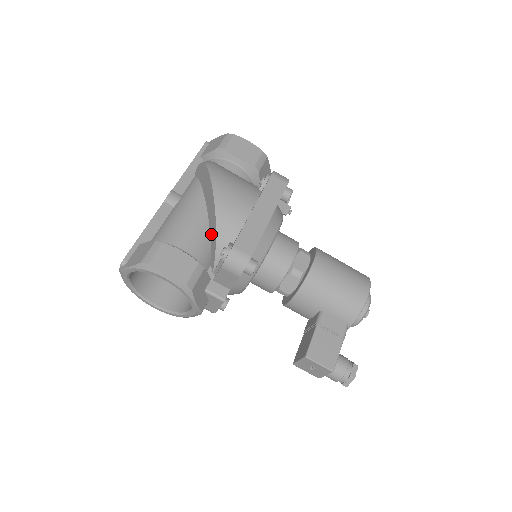
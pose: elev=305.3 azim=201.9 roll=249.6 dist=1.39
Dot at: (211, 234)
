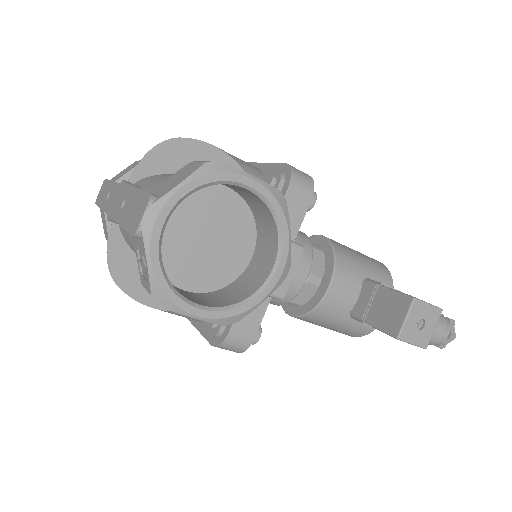
Dot at: occluded
